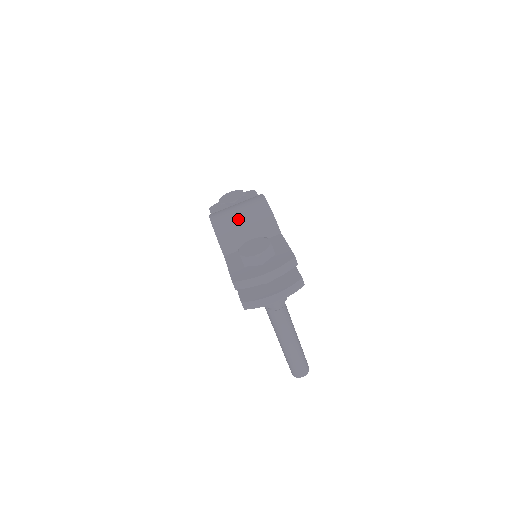
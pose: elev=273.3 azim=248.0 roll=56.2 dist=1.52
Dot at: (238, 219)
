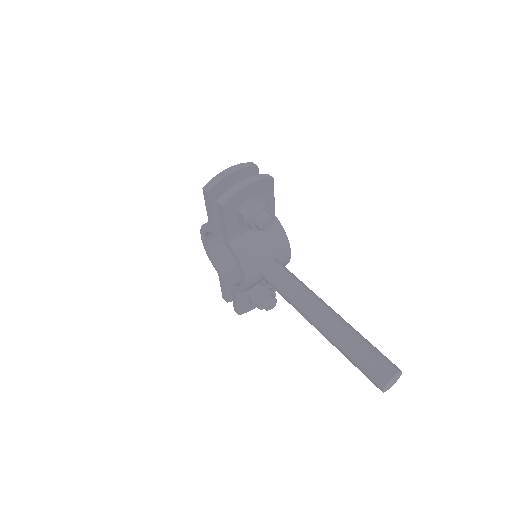
Dot at: occluded
